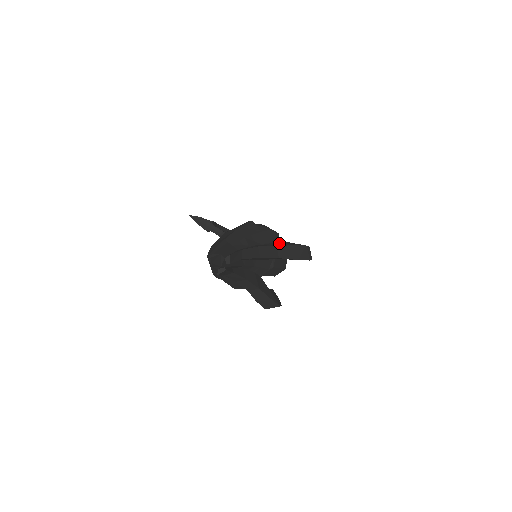
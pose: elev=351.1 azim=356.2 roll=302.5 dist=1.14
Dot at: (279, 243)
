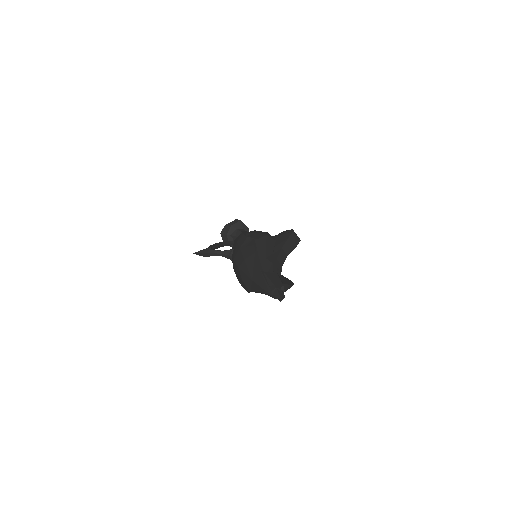
Dot at: (278, 243)
